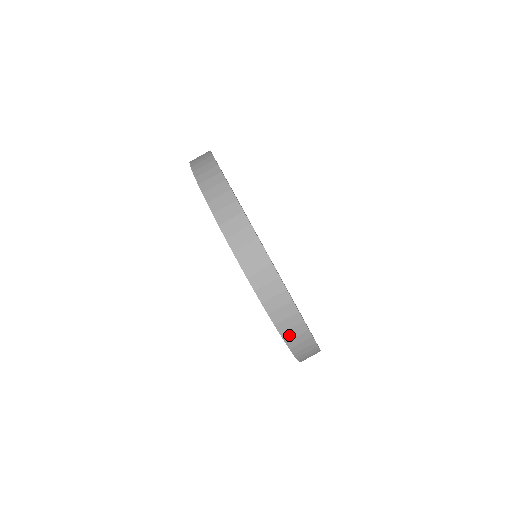
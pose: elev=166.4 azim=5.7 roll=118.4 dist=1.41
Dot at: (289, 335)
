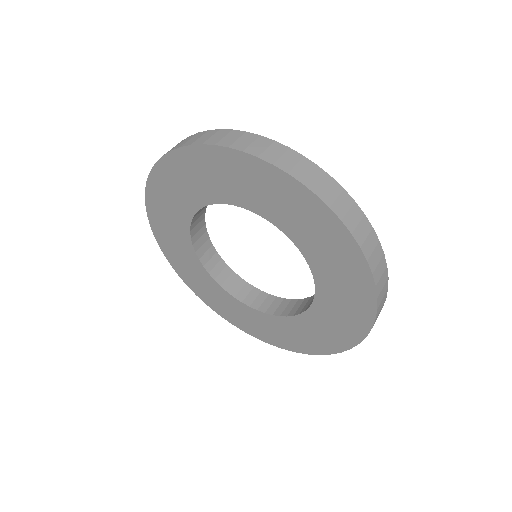
Dot at: (379, 287)
